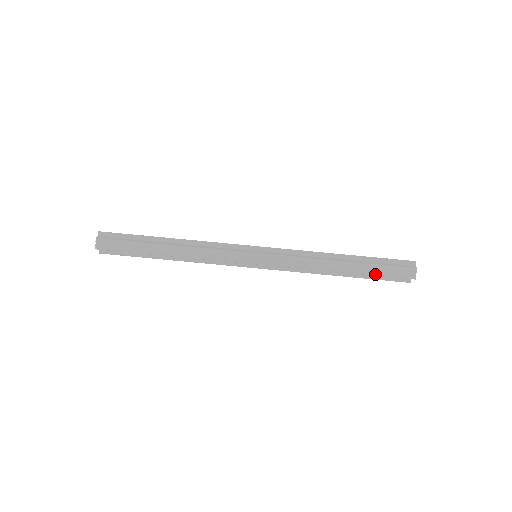
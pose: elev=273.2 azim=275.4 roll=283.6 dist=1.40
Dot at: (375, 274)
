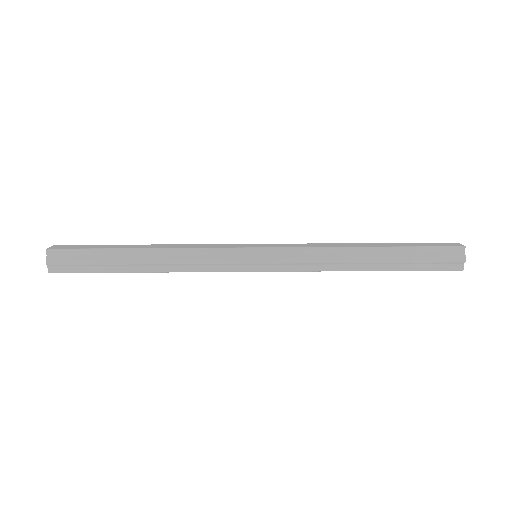
Dot at: (411, 269)
